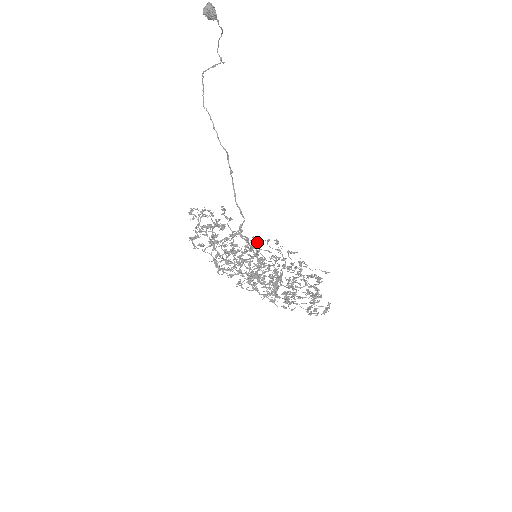
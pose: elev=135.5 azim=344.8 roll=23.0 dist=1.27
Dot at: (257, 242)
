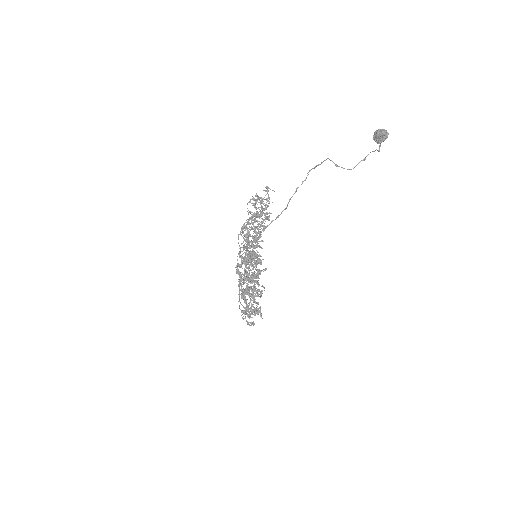
Dot at: occluded
